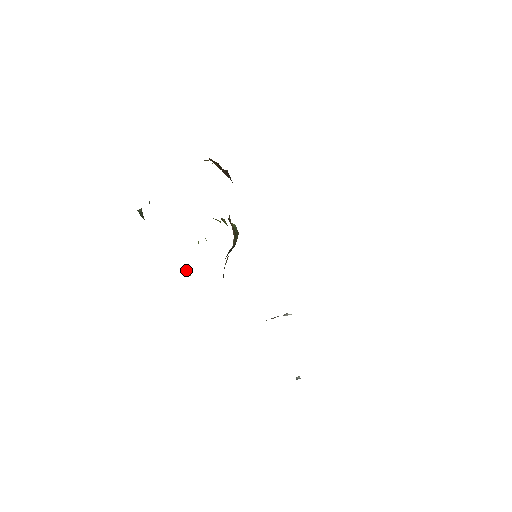
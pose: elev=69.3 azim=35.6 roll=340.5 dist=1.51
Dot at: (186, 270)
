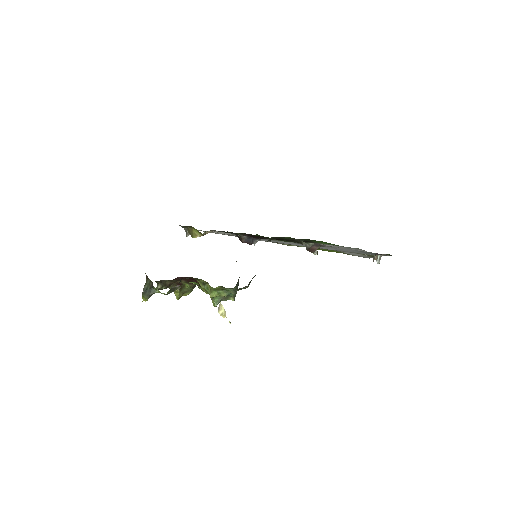
Dot at: (221, 306)
